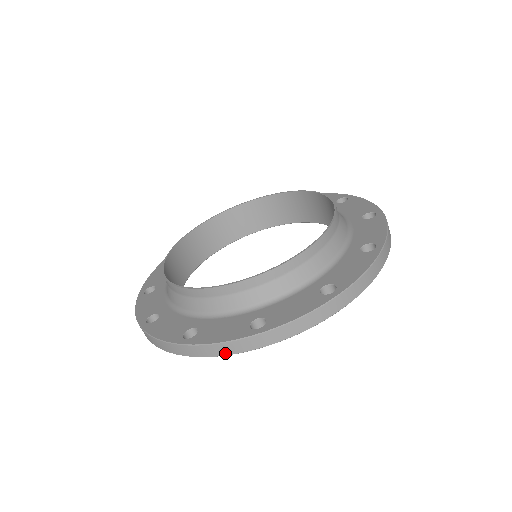
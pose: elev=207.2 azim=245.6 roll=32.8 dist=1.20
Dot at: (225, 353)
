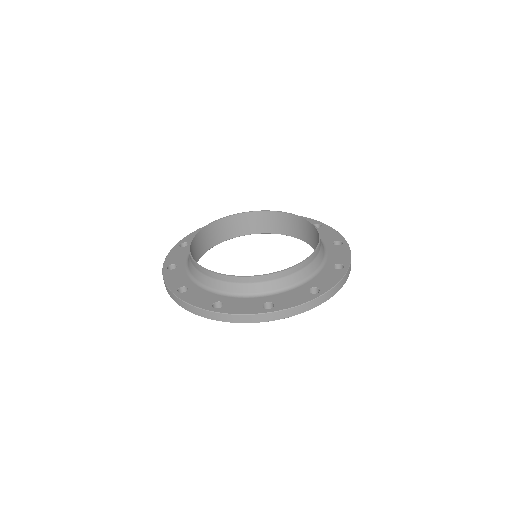
Dot at: (193, 312)
